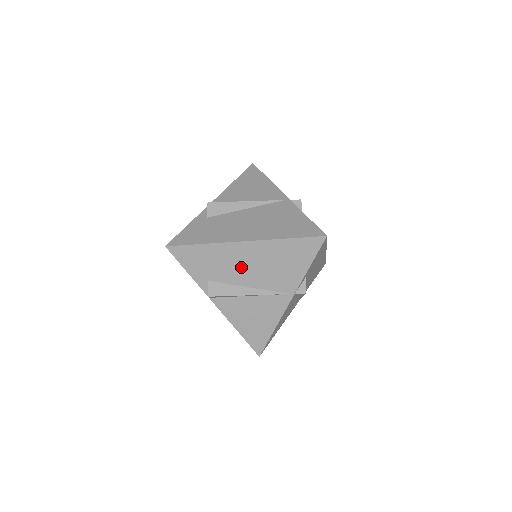
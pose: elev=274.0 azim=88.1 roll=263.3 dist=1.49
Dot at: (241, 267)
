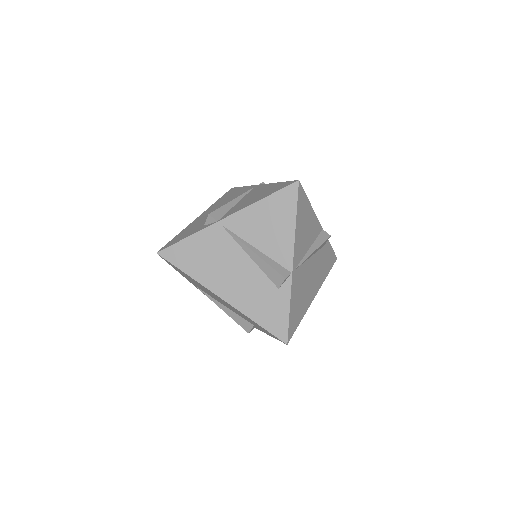
Dot at: occluded
